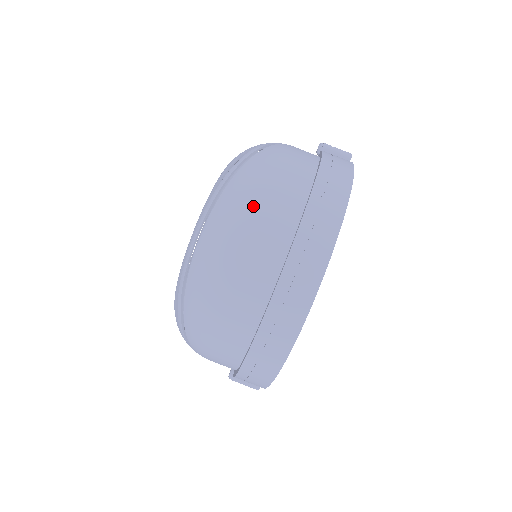
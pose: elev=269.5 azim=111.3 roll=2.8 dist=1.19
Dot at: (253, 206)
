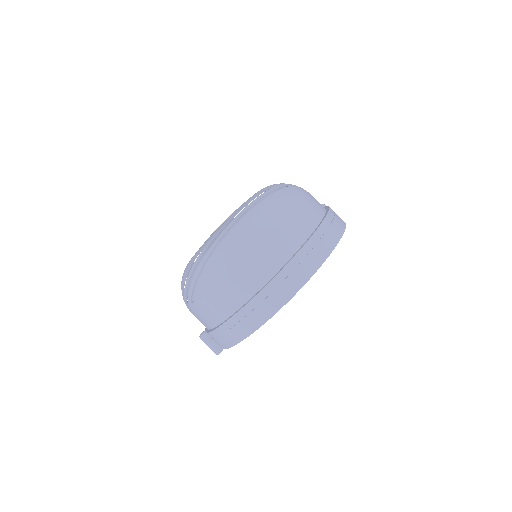
Dot at: (289, 211)
